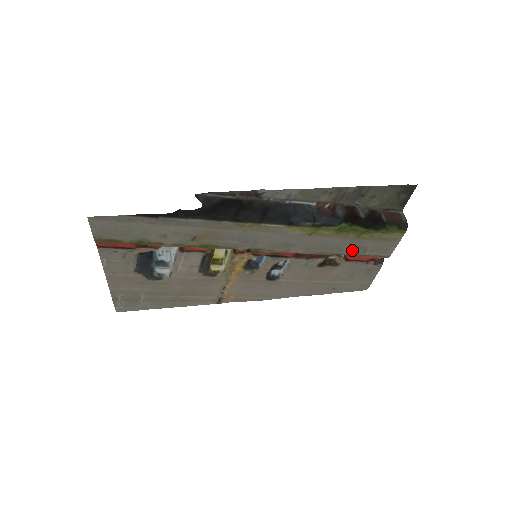
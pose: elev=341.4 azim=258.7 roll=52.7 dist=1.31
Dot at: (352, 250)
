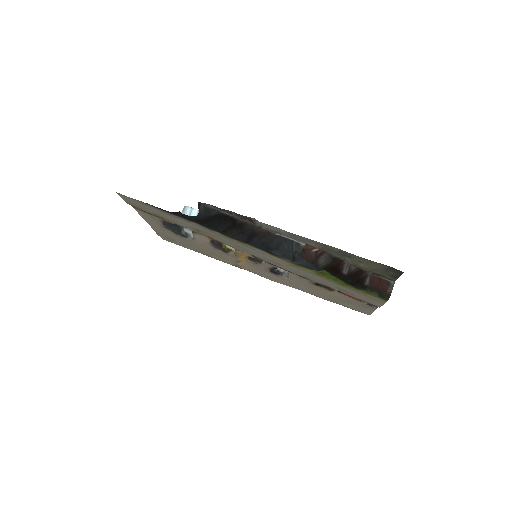
Dot at: (339, 289)
